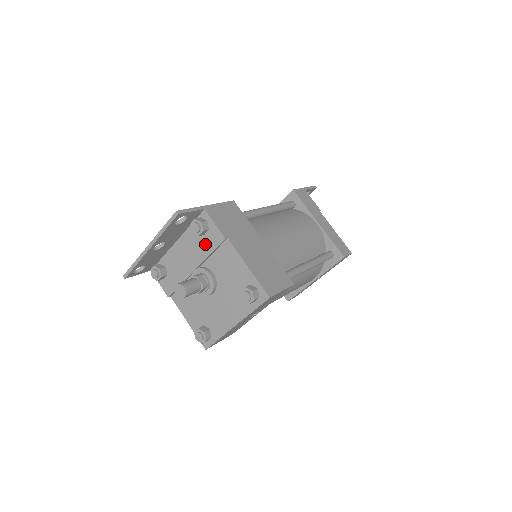
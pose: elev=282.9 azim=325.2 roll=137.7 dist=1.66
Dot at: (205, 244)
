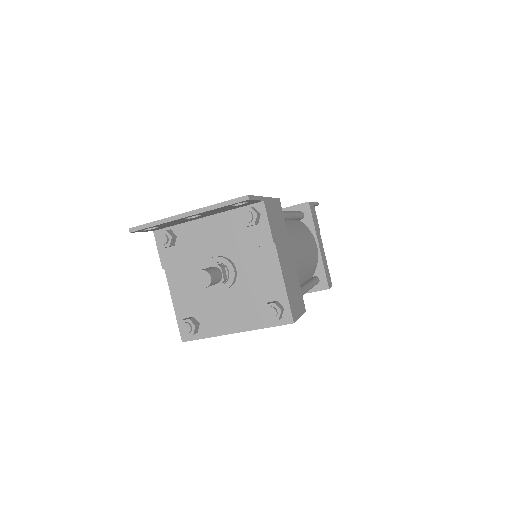
Dot at: (244, 236)
